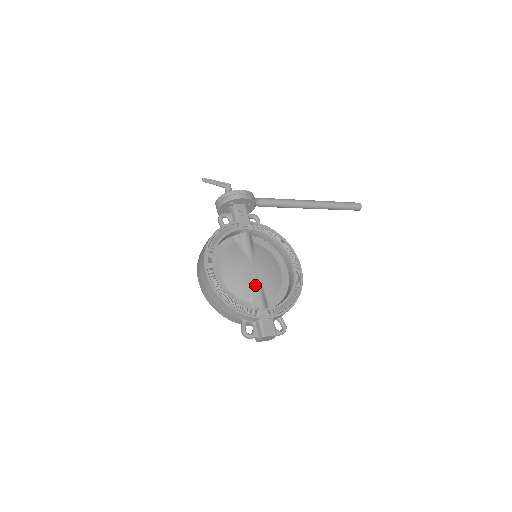
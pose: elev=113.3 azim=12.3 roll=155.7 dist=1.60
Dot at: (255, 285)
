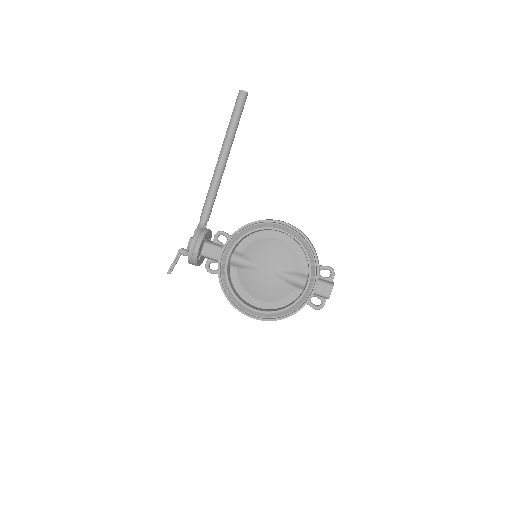
Dot at: (283, 278)
